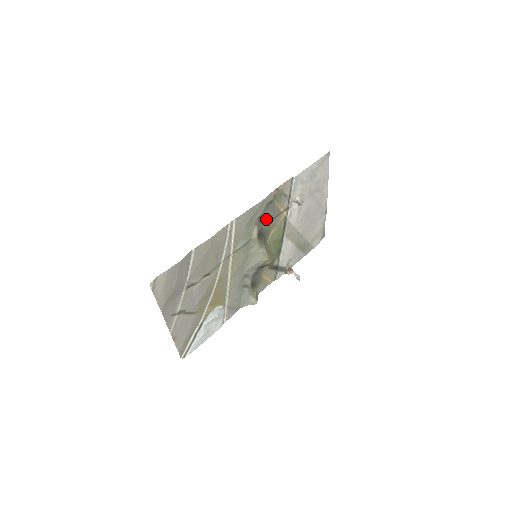
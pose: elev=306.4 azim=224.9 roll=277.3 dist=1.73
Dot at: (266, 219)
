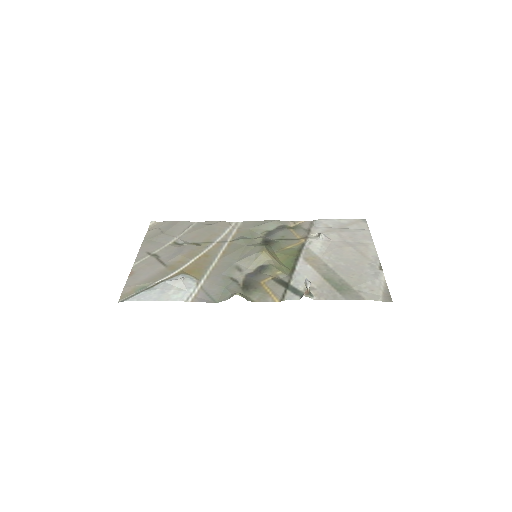
Dot at: (276, 235)
